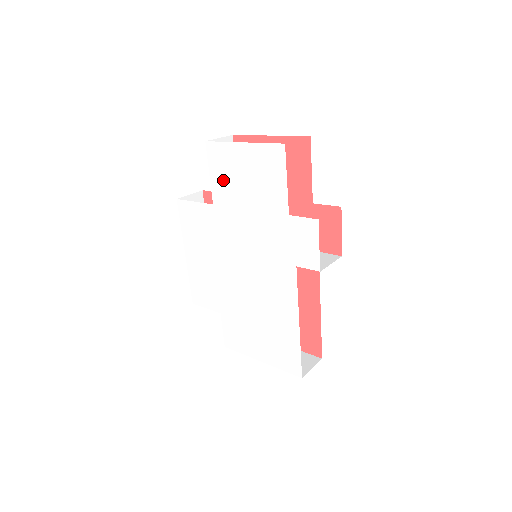
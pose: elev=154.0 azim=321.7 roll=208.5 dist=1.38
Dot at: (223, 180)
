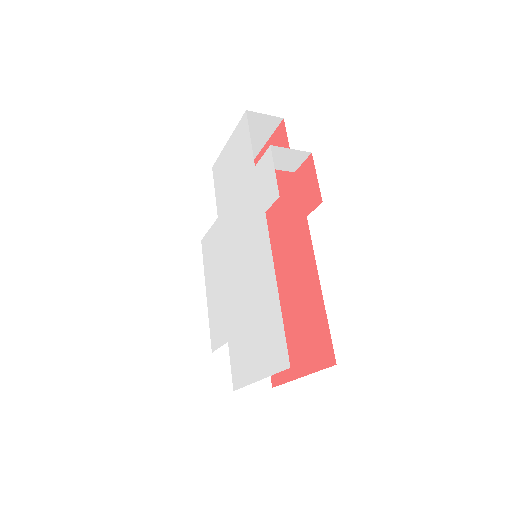
Dot at: (221, 187)
